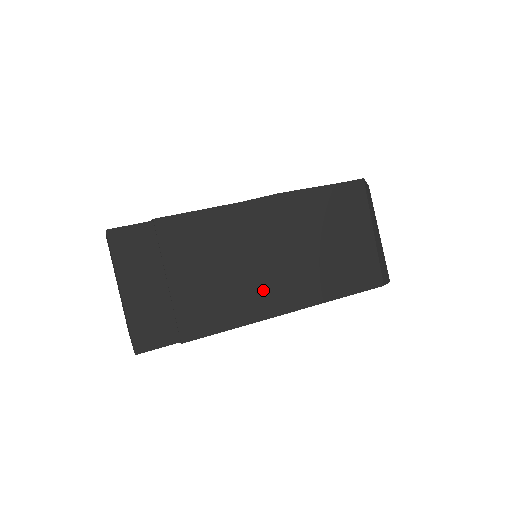
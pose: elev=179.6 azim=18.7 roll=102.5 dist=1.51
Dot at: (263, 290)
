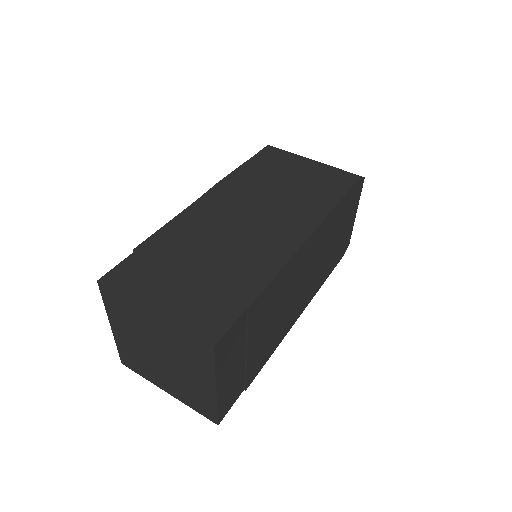
Dot at: (274, 233)
